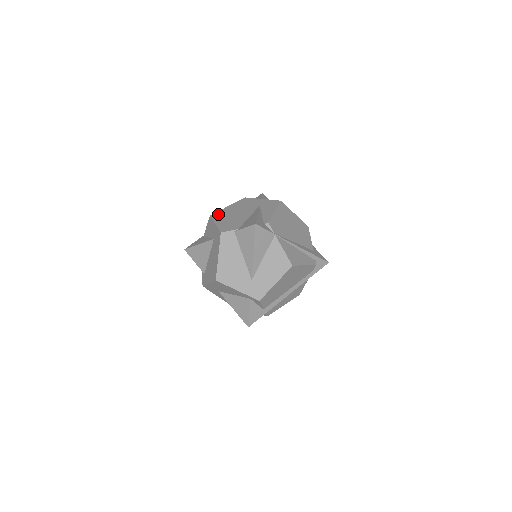
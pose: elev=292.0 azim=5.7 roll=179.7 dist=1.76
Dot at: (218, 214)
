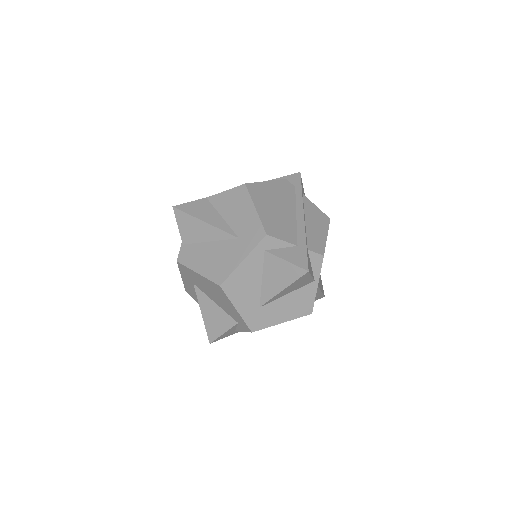
Dot at: occluded
